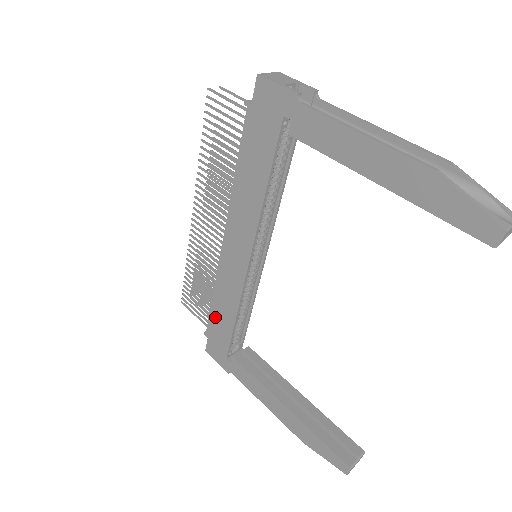
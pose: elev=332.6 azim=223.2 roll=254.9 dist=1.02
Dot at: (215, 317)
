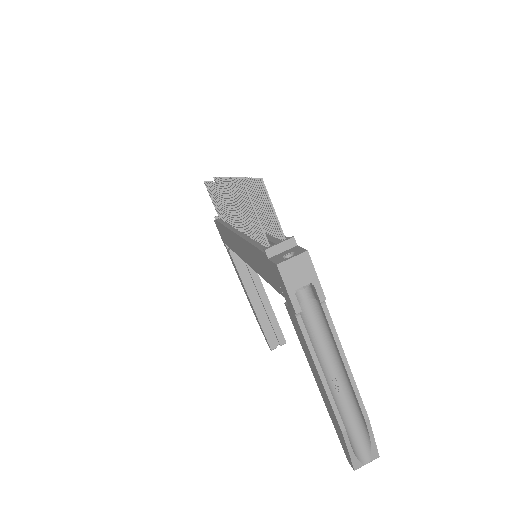
Dot at: (222, 229)
